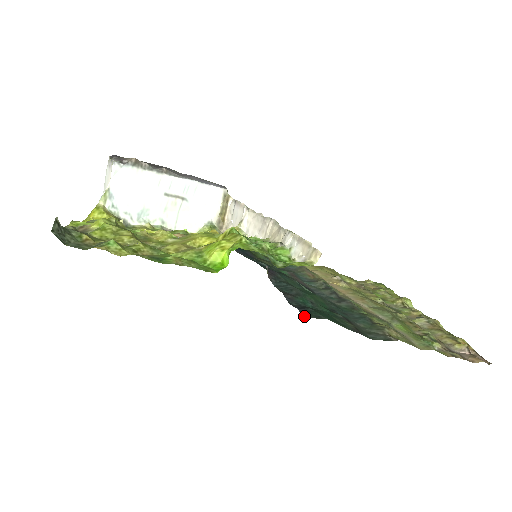
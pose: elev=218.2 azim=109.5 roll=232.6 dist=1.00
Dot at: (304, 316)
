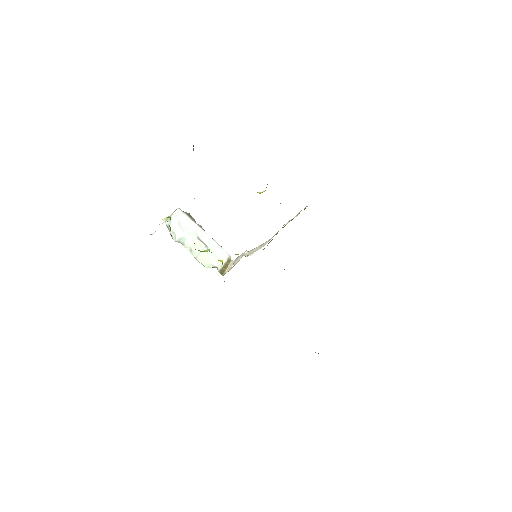
Dot at: occluded
